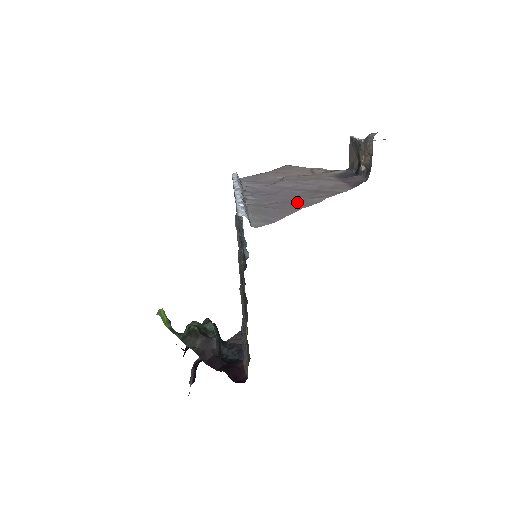
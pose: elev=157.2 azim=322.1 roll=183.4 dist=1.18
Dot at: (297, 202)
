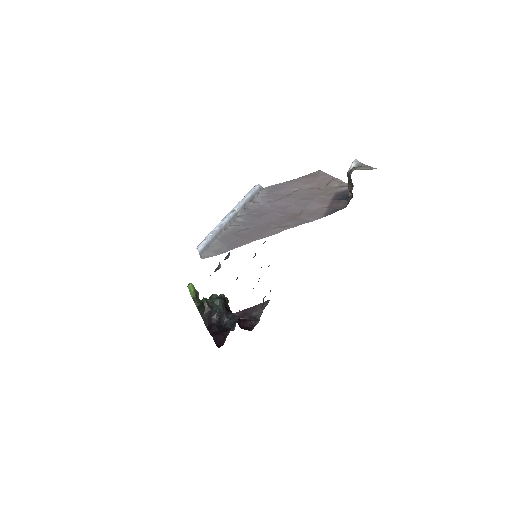
Dot at: (261, 231)
